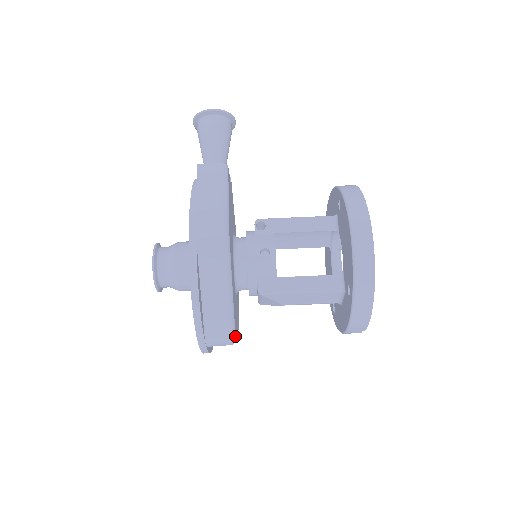
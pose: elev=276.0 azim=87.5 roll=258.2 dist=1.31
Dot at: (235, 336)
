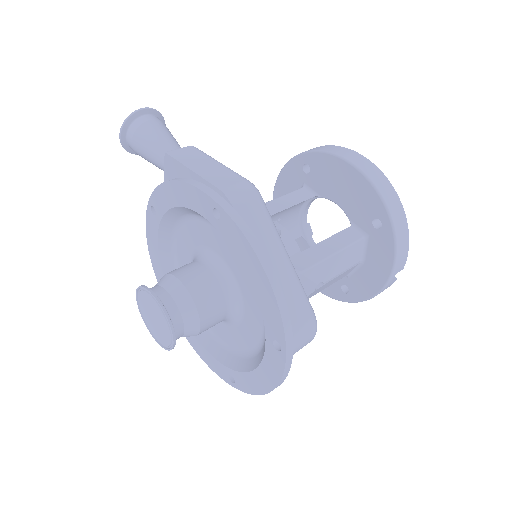
Dot at: (315, 320)
